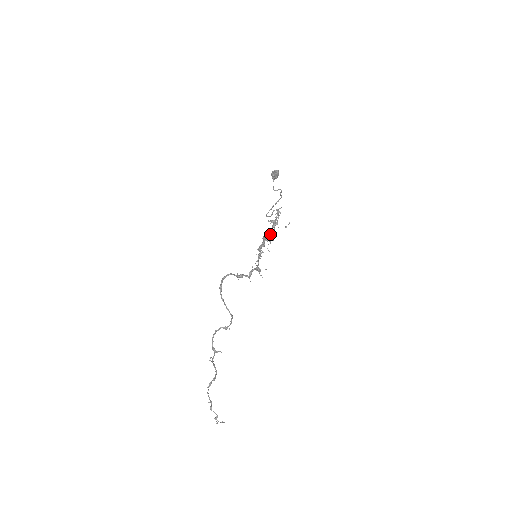
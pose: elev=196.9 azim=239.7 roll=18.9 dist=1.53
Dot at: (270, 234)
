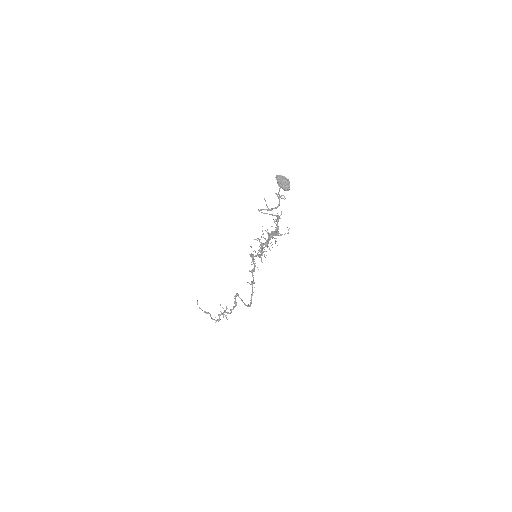
Dot at: (270, 239)
